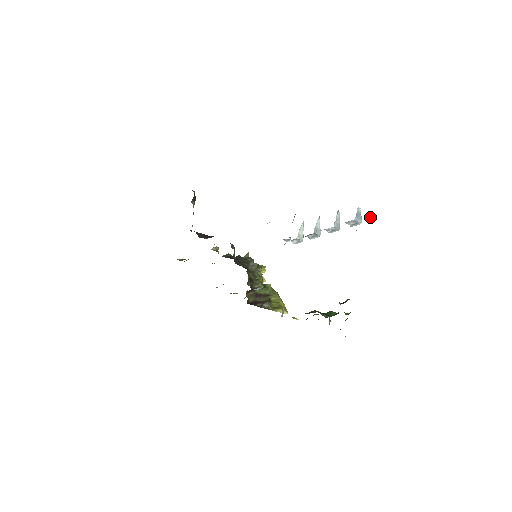
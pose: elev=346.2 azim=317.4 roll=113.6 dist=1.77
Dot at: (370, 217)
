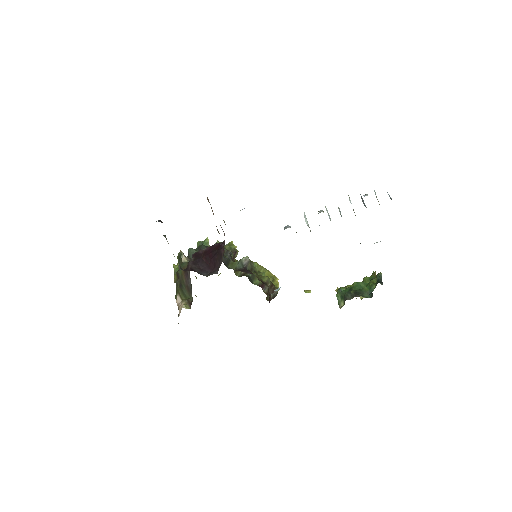
Dot at: occluded
